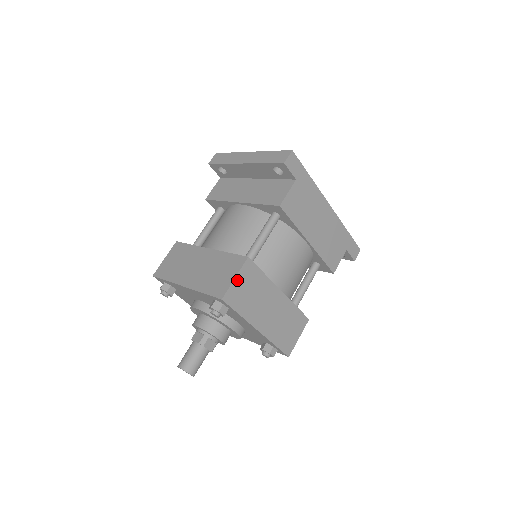
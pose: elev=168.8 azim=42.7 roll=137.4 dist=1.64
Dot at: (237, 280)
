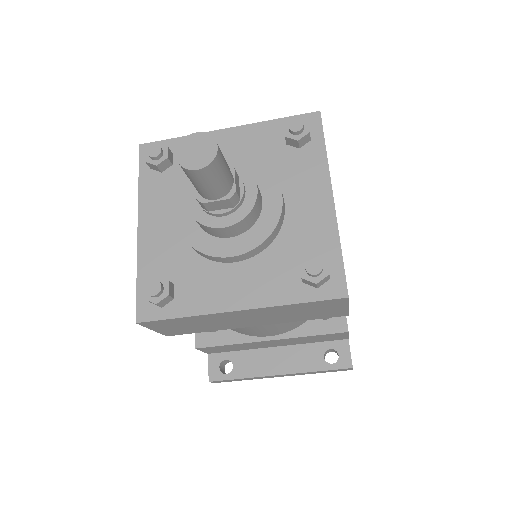
Dot at: occluded
